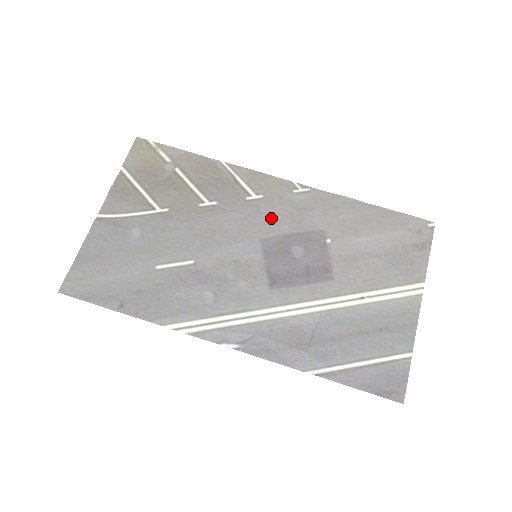
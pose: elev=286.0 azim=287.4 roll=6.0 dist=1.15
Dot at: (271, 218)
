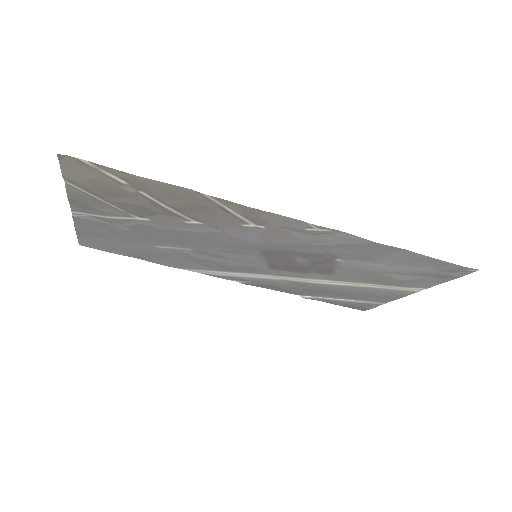
Dot at: (274, 242)
